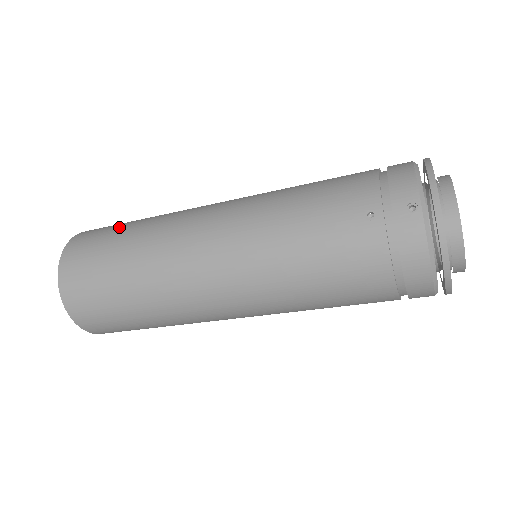
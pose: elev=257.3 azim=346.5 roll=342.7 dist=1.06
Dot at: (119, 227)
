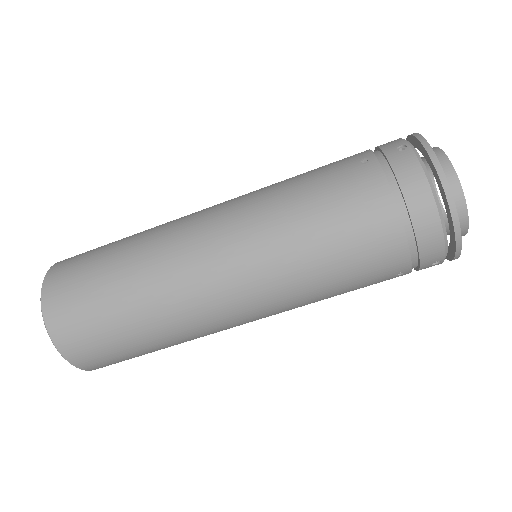
Dot at: occluded
